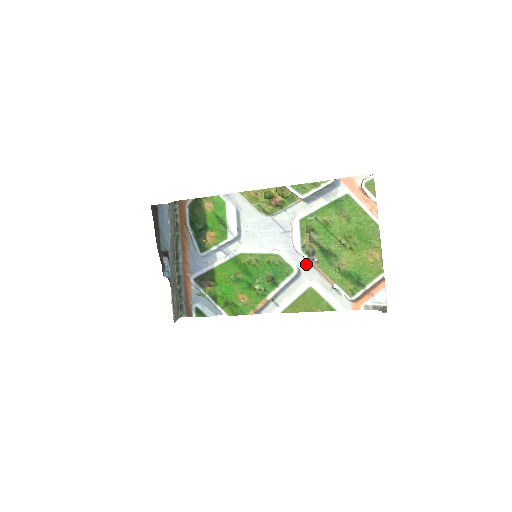
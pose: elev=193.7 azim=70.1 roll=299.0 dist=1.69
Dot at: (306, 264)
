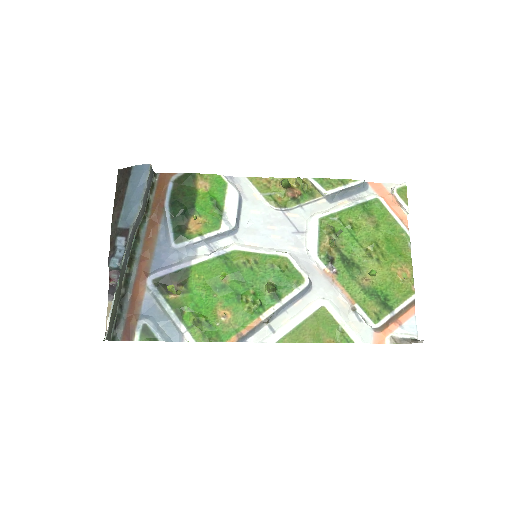
Dot at: (320, 276)
